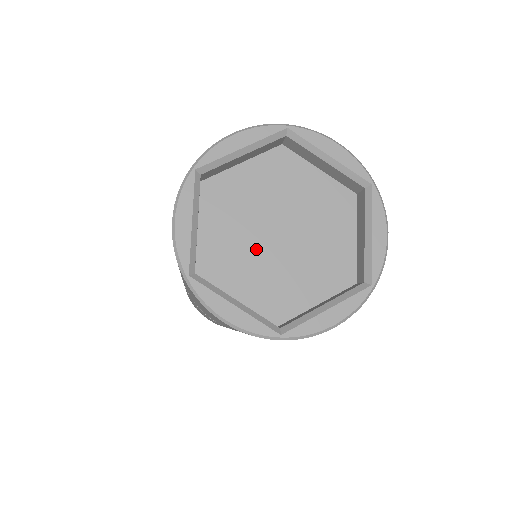
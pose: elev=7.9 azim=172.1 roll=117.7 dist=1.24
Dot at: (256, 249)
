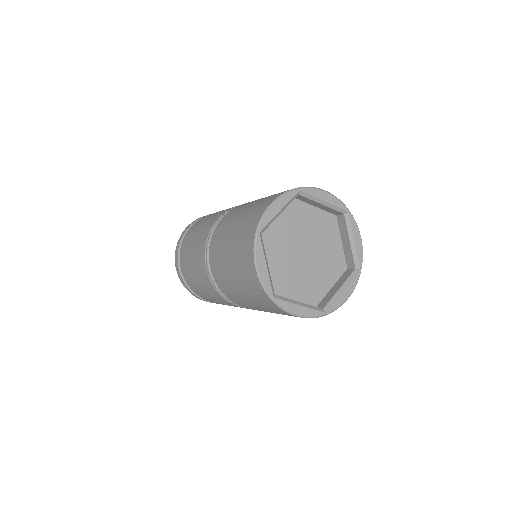
Dot at: (295, 267)
